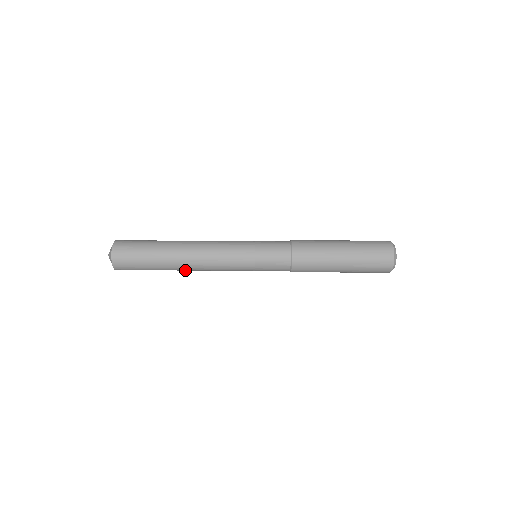
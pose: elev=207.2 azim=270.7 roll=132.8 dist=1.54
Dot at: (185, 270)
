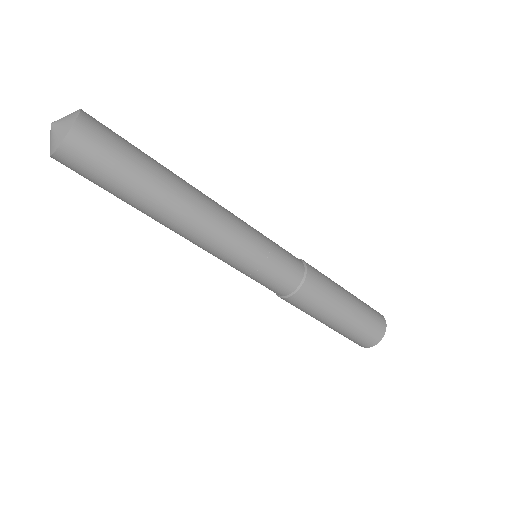
Dot at: (168, 219)
